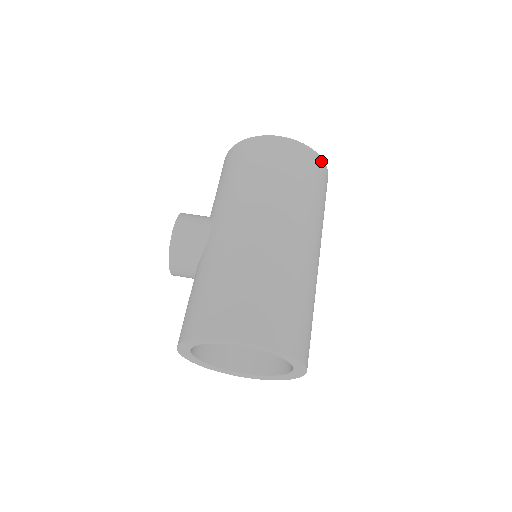
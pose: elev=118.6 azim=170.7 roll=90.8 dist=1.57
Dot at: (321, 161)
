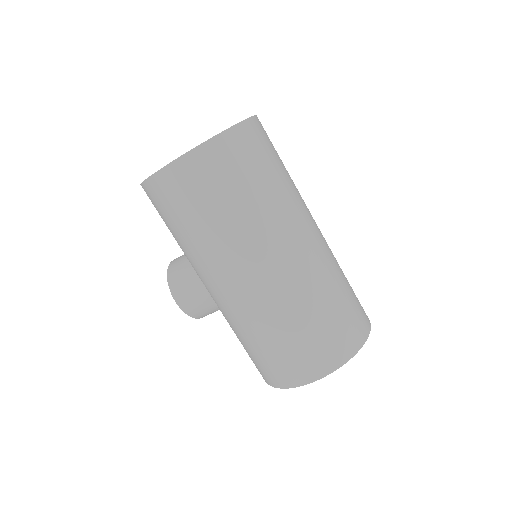
Dot at: (233, 132)
